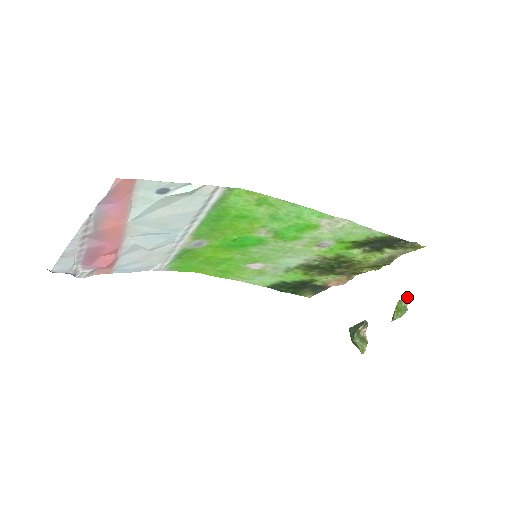
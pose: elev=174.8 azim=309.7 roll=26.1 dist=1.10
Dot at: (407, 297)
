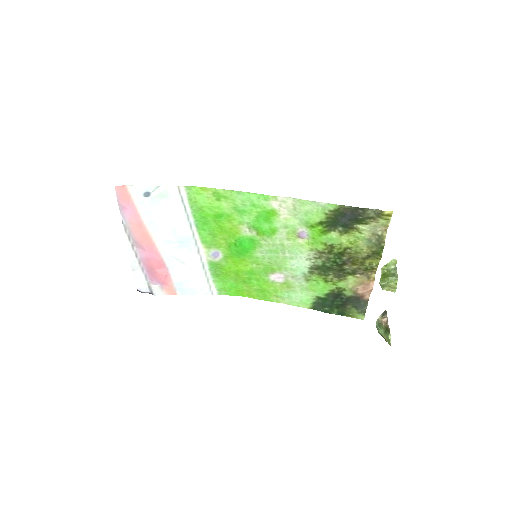
Dot at: (391, 263)
